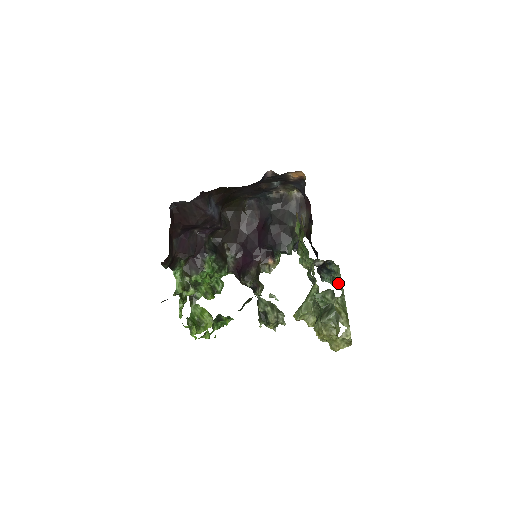
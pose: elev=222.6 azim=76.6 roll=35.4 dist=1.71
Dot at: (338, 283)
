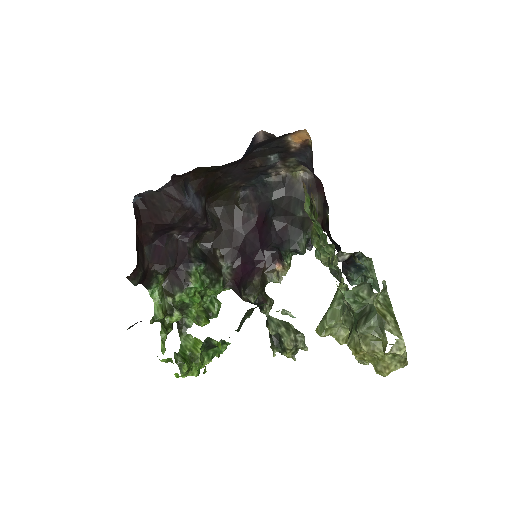
Dot at: (373, 284)
